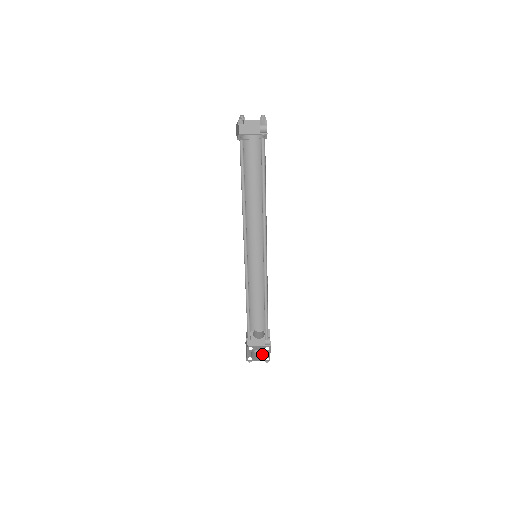
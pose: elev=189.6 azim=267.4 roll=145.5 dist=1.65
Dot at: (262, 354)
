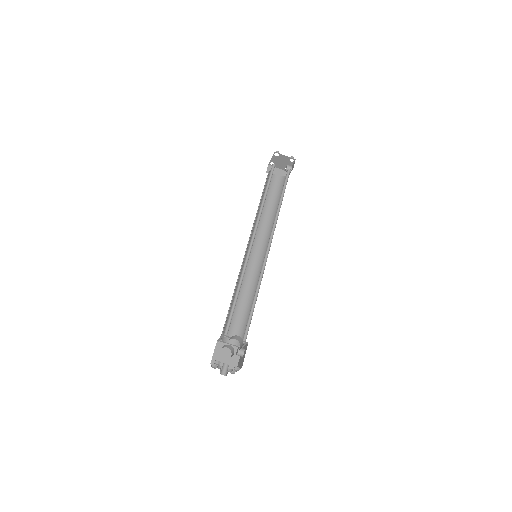
Dot at: occluded
